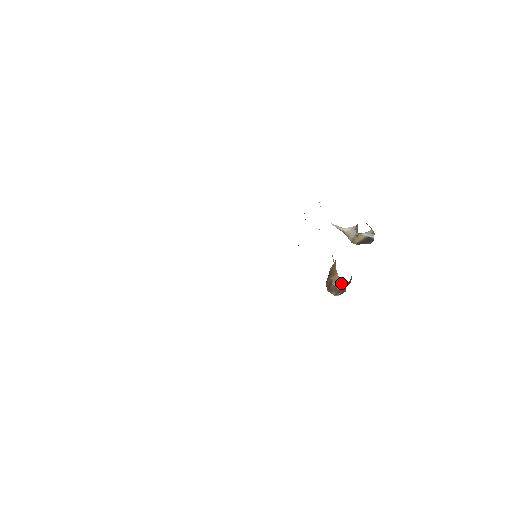
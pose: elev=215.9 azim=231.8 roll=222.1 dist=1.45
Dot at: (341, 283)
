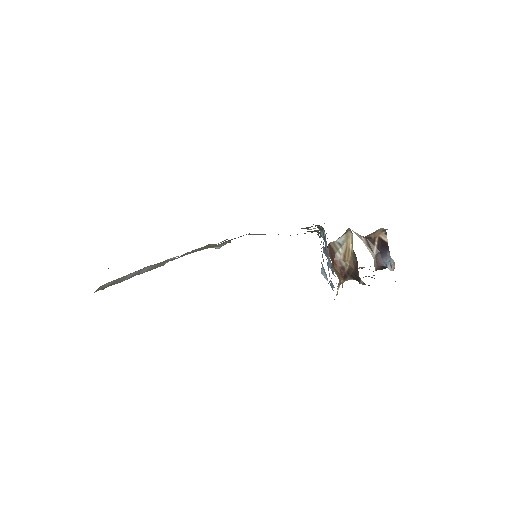
Dot at: (342, 284)
